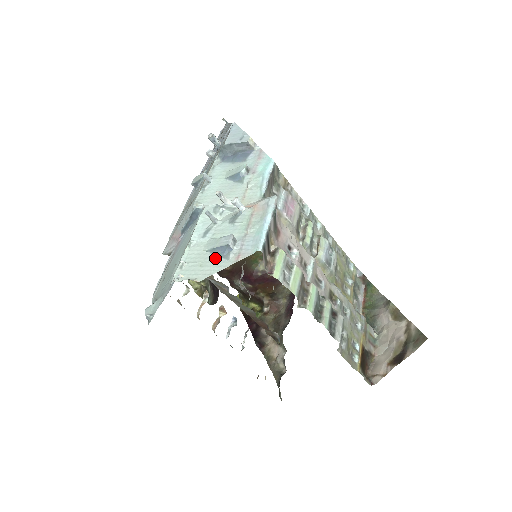
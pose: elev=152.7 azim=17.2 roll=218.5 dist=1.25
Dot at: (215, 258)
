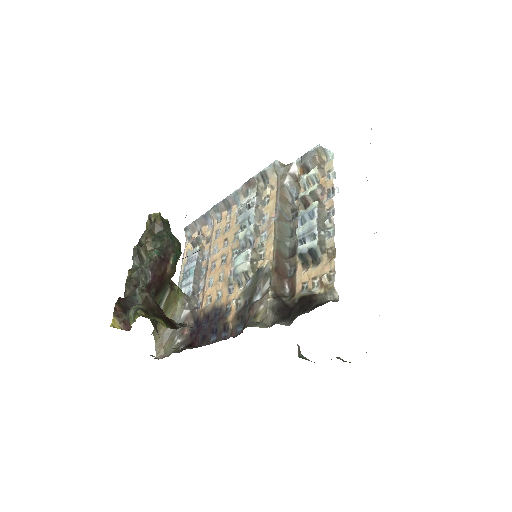
Dot at: occluded
